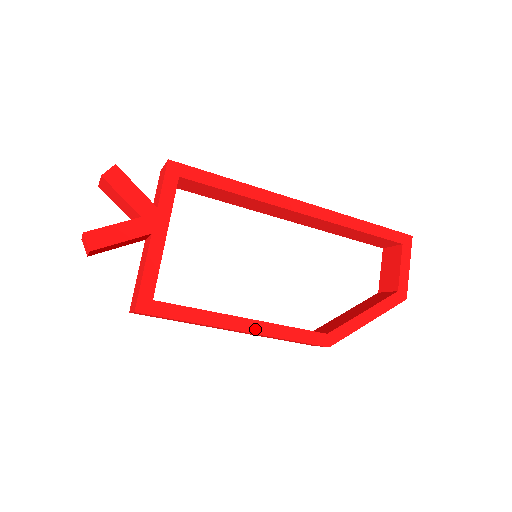
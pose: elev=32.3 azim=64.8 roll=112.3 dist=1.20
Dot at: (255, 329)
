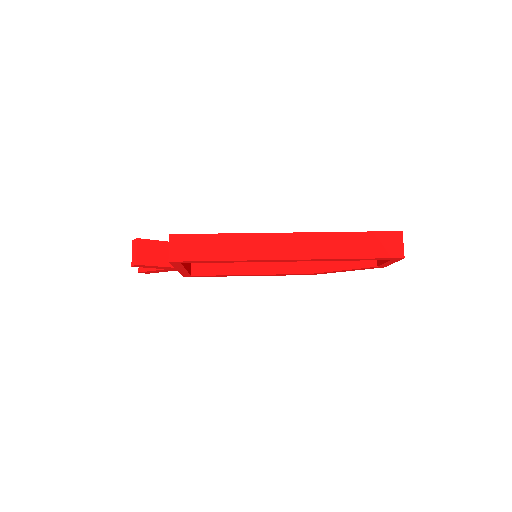
Dot at: (258, 275)
